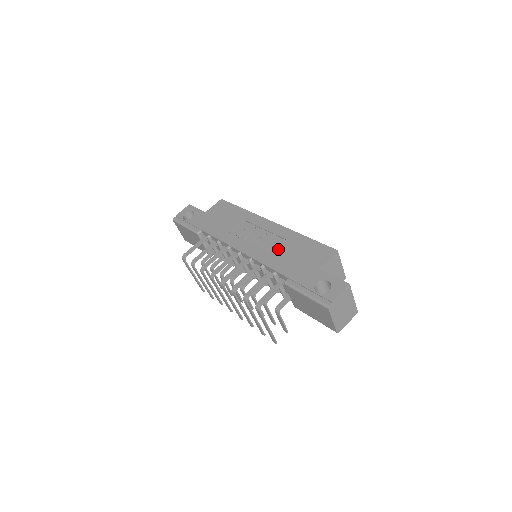
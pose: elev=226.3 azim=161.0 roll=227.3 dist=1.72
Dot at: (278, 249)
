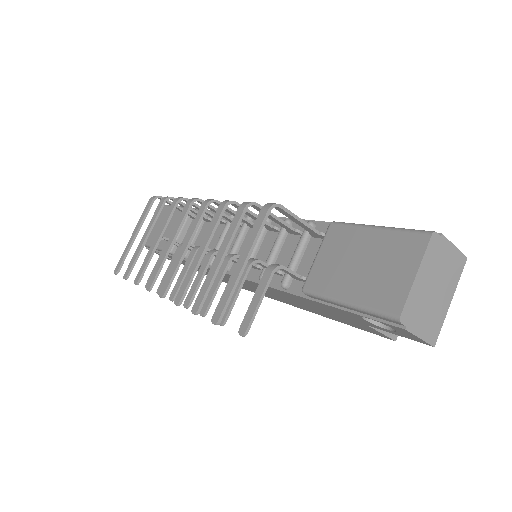
Dot at: occluded
